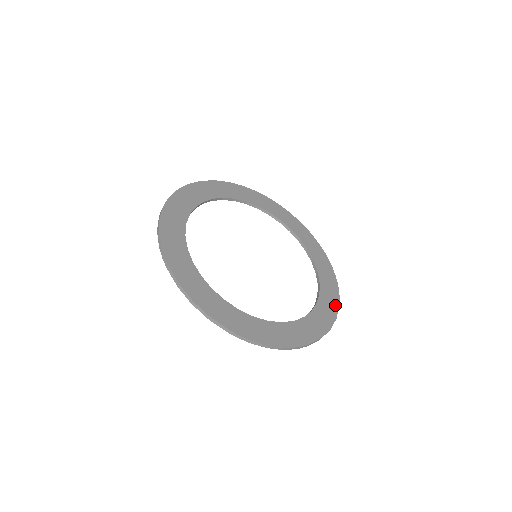
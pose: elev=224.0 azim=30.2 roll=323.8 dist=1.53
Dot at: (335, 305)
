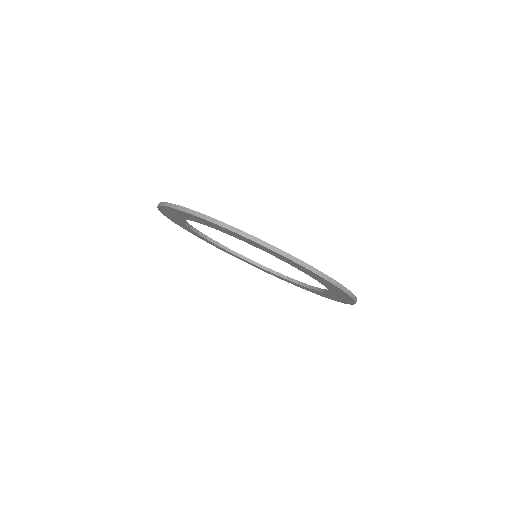
Dot at: (304, 263)
